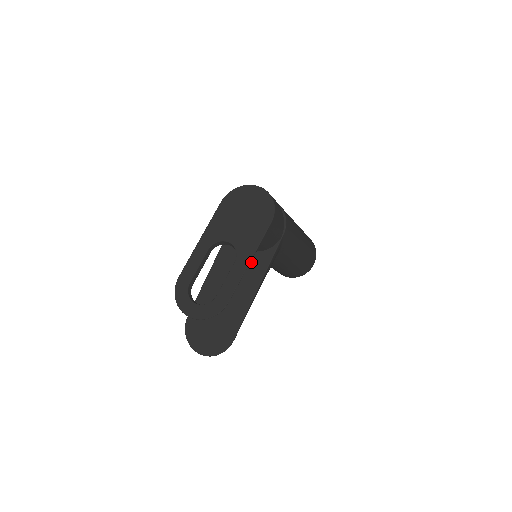
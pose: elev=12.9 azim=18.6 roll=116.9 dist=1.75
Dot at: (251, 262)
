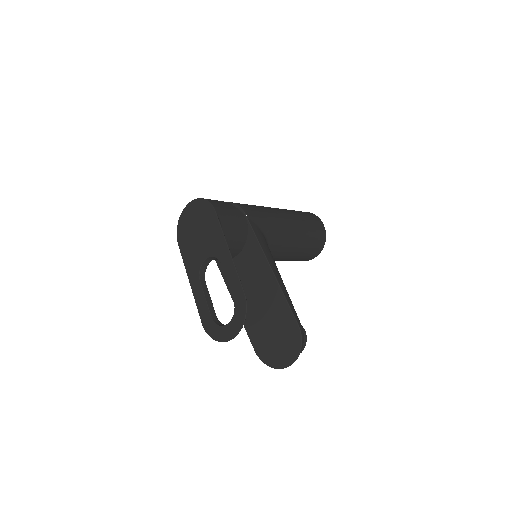
Dot at: (248, 259)
